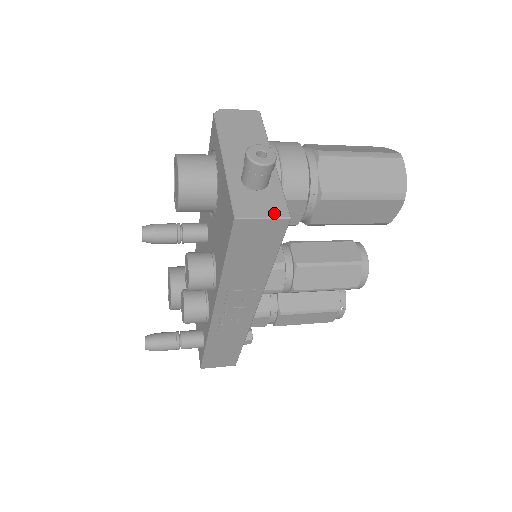
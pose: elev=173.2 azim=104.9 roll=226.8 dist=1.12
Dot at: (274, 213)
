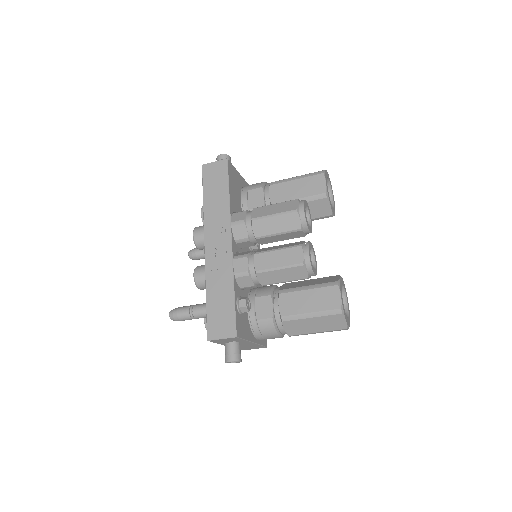
Dot at: (221, 161)
